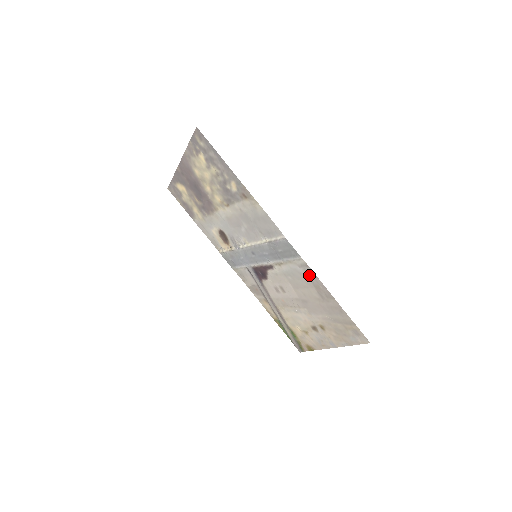
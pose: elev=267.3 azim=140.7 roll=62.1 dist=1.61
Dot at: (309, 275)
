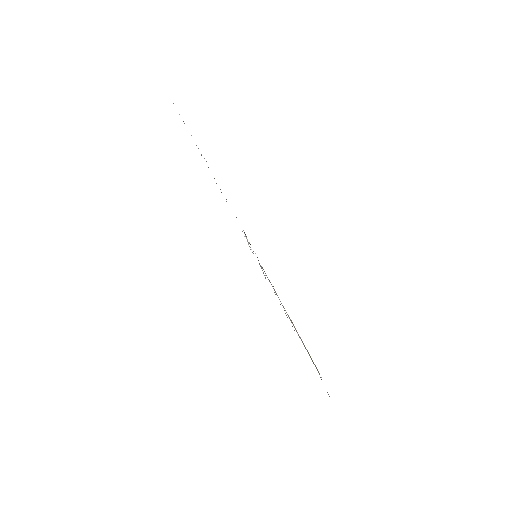
Dot at: occluded
